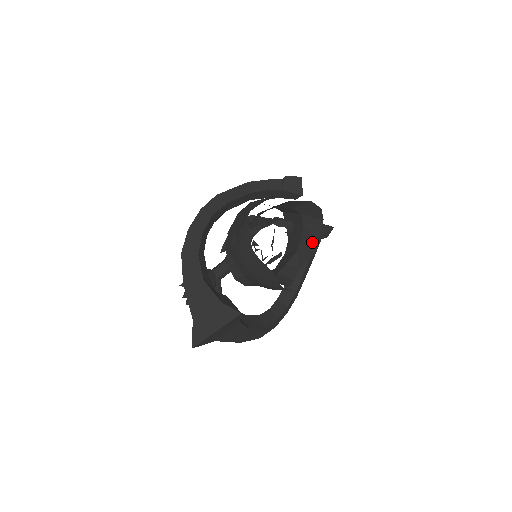
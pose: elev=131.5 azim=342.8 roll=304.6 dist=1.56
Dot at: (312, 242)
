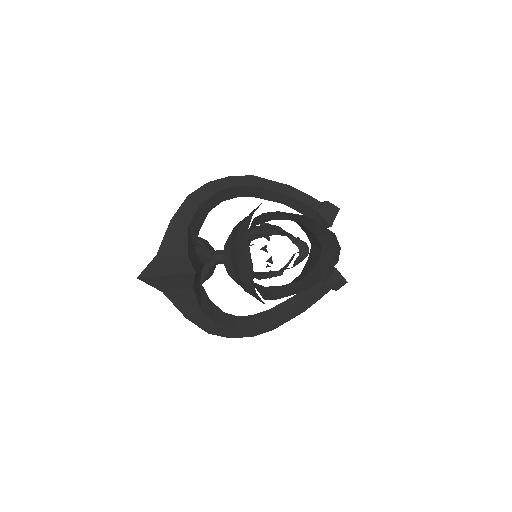
Dot at: (316, 279)
